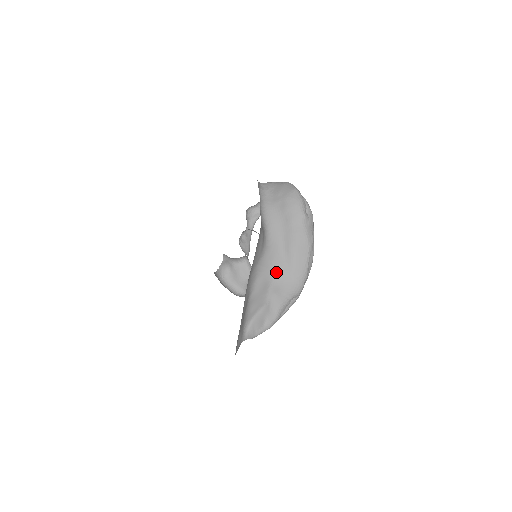
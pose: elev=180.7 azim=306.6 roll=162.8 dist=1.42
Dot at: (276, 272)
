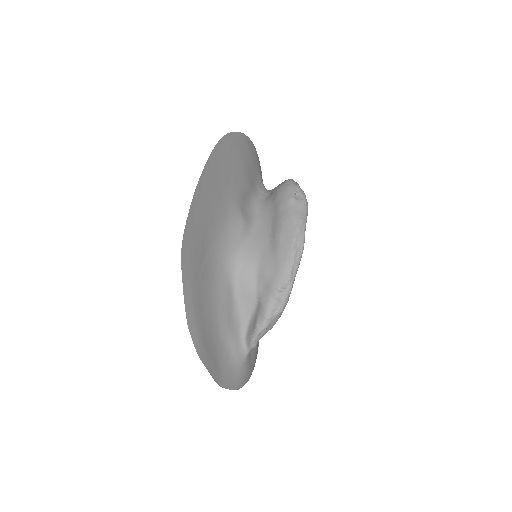
Dot at: (261, 260)
